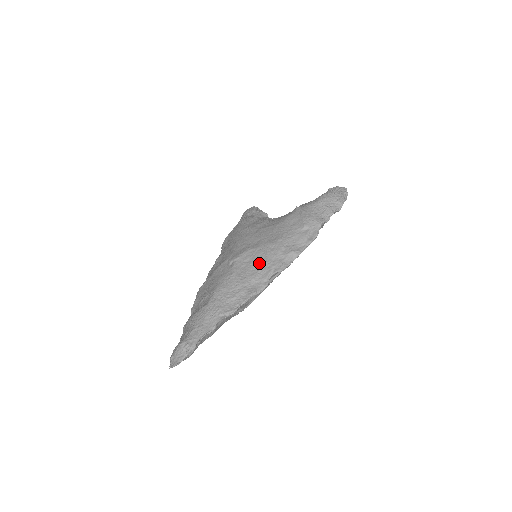
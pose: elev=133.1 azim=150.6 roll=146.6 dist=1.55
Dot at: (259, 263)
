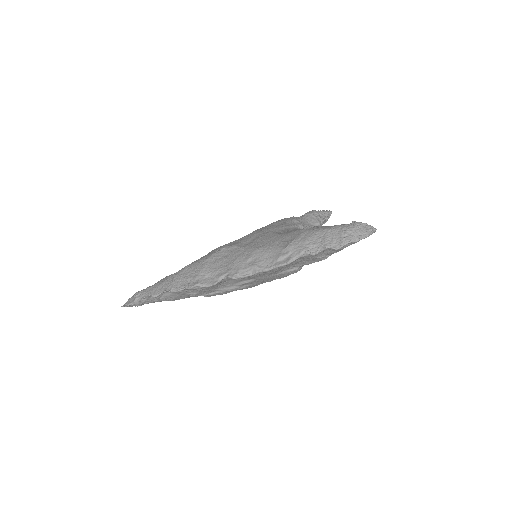
Dot at: (228, 261)
